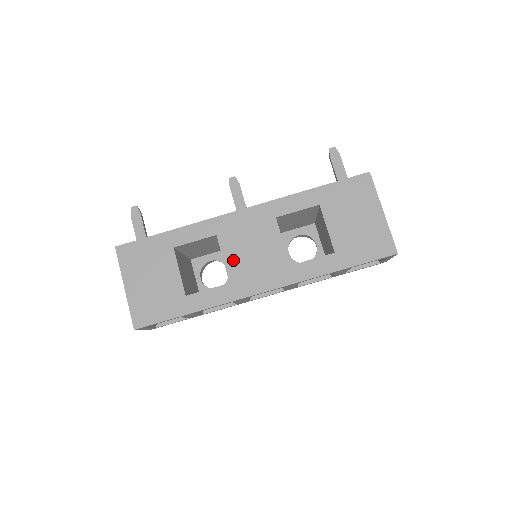
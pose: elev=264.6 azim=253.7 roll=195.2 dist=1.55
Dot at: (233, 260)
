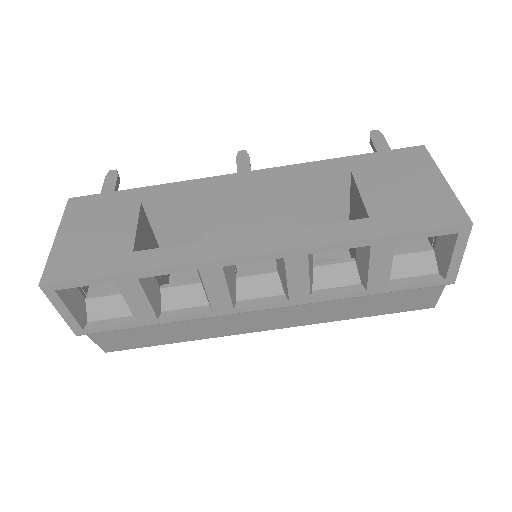
Dot at: (216, 218)
